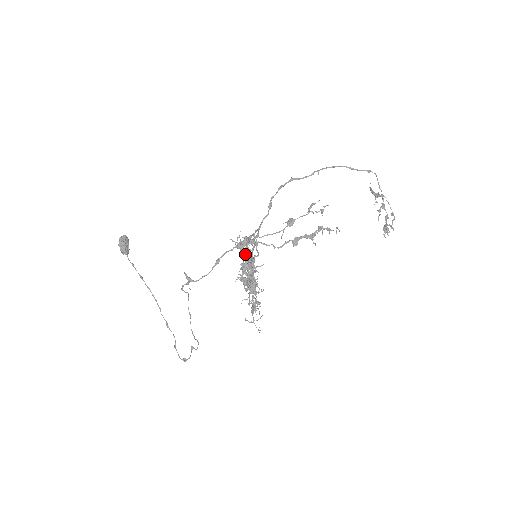
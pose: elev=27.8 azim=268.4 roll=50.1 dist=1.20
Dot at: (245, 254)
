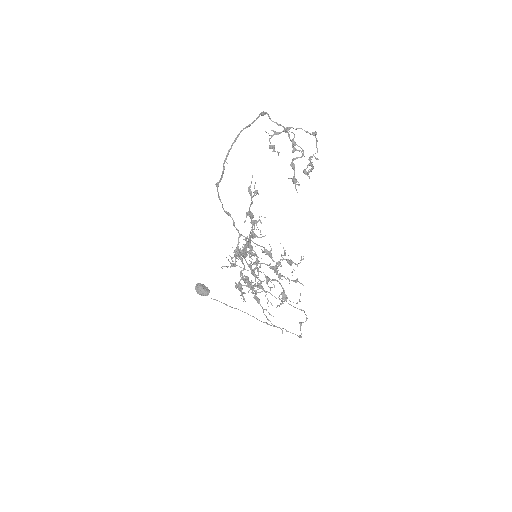
Dot at: occluded
